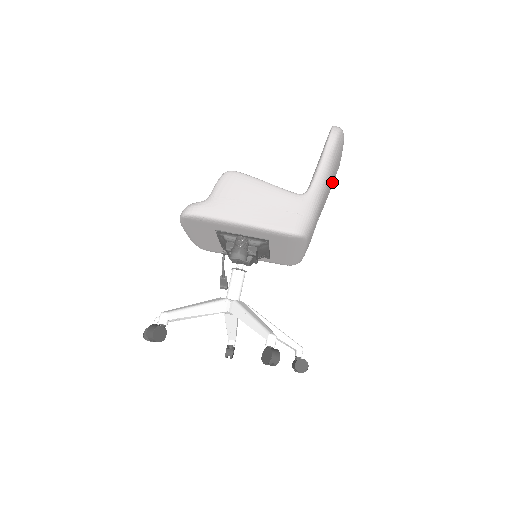
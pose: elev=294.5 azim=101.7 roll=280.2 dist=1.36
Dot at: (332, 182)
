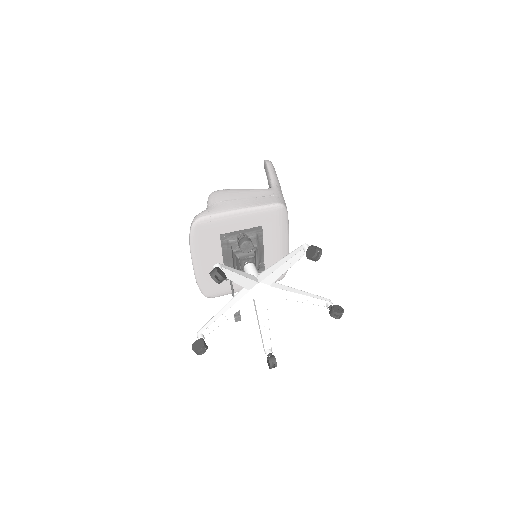
Dot at: occluded
